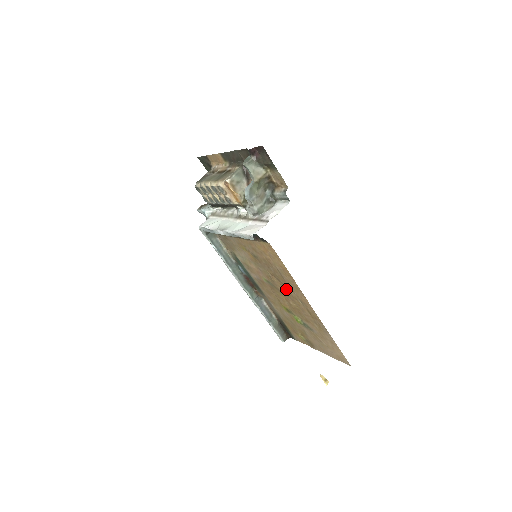
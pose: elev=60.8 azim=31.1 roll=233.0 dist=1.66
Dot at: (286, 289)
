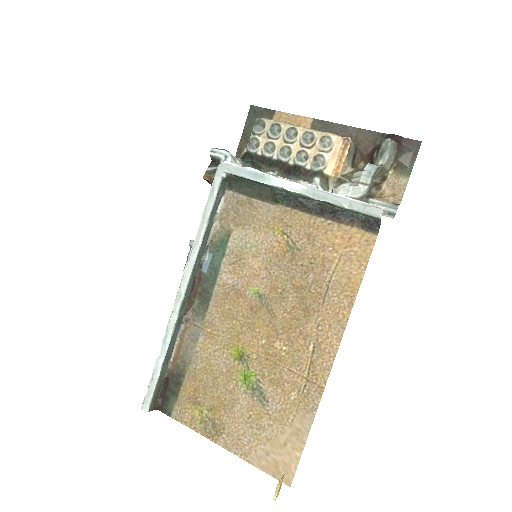
Dot at: (301, 317)
